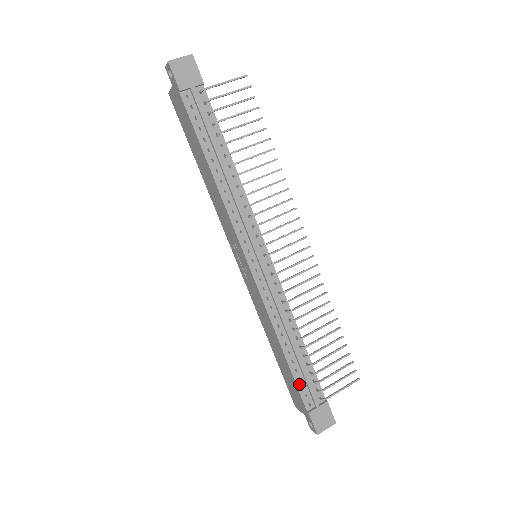
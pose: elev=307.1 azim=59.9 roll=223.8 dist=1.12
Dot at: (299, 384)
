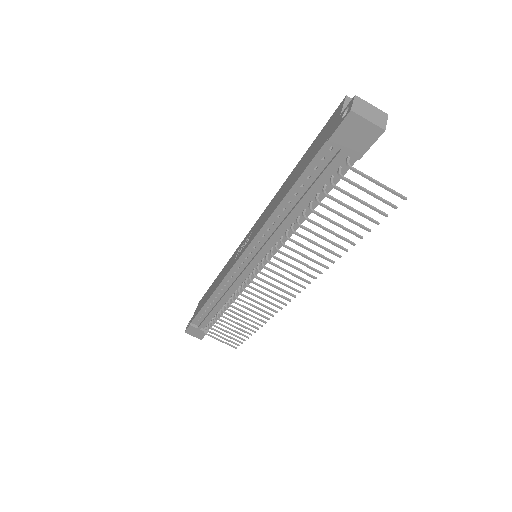
Dot at: (200, 315)
